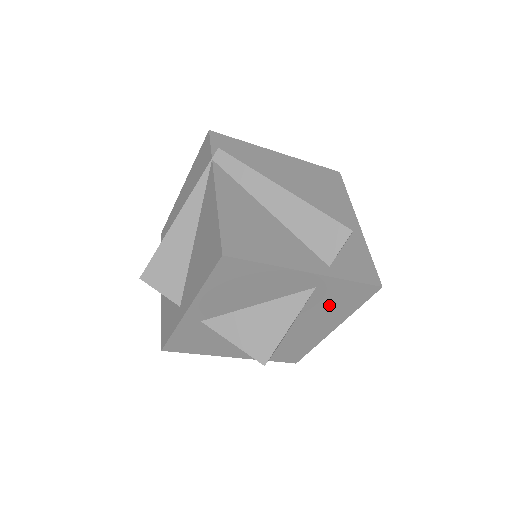
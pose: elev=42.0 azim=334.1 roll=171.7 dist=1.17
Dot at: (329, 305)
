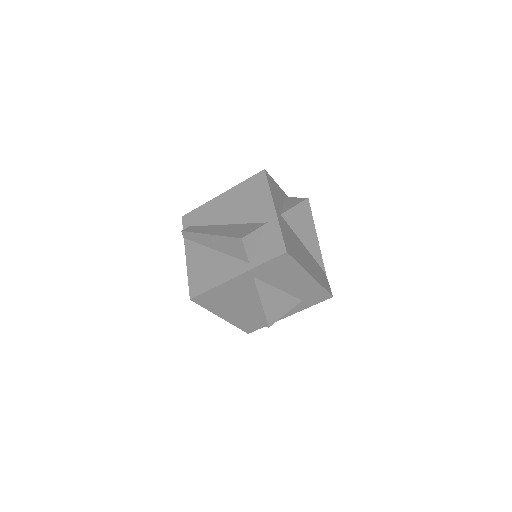
Dot at: (279, 275)
